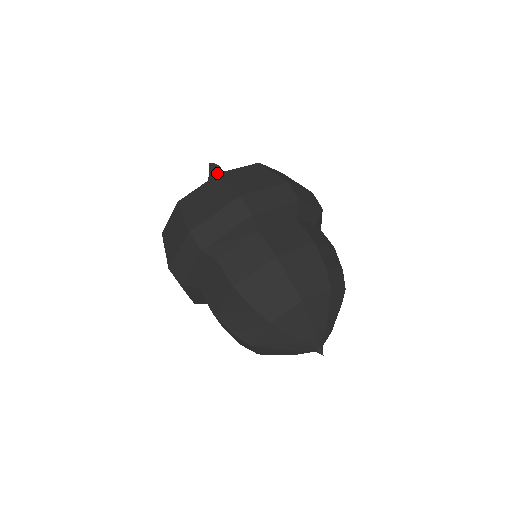
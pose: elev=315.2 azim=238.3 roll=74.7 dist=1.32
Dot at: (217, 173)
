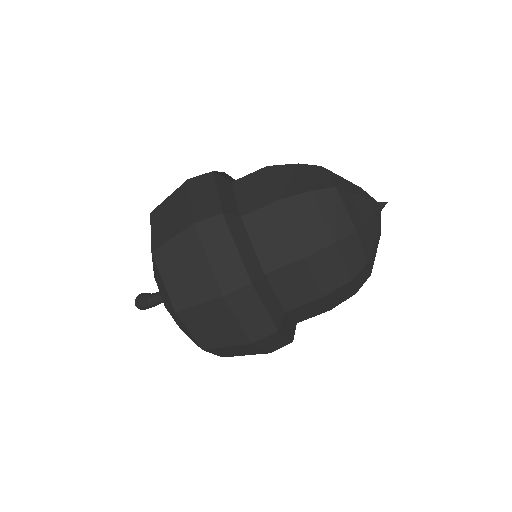
Dot at: occluded
